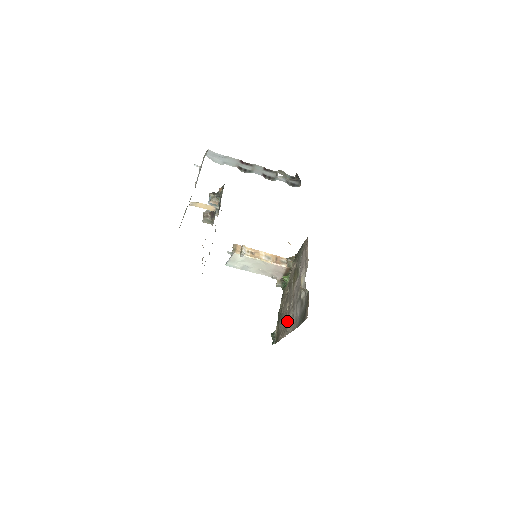
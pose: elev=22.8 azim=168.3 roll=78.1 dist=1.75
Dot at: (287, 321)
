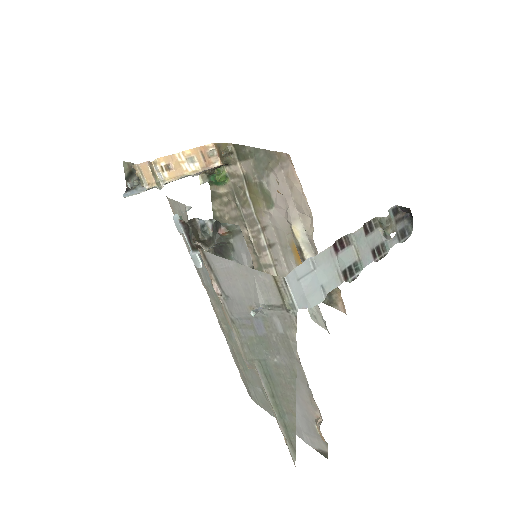
Dot at: (261, 261)
